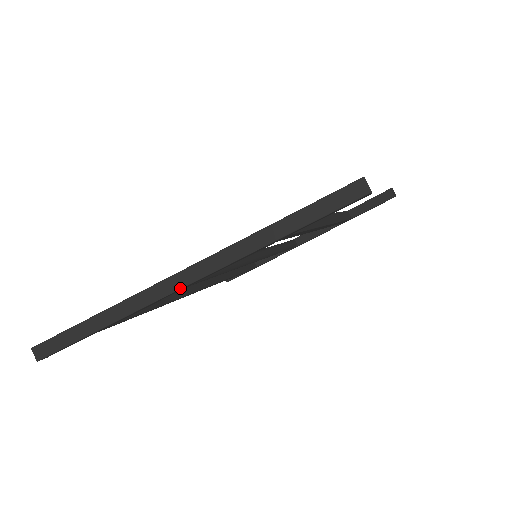
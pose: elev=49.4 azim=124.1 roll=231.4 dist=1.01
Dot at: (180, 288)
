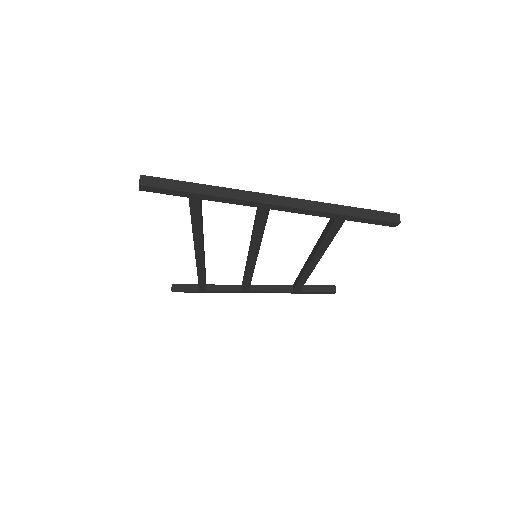
Dot at: (272, 204)
